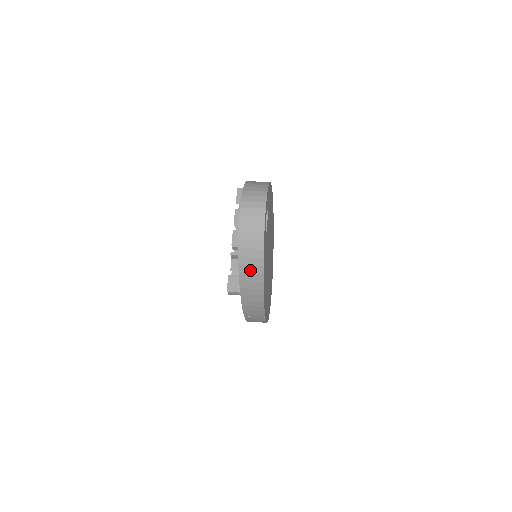
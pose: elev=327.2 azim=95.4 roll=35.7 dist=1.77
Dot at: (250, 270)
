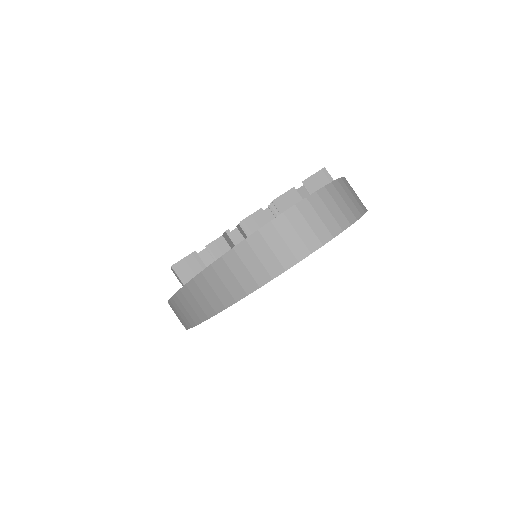
Dot at: (217, 286)
